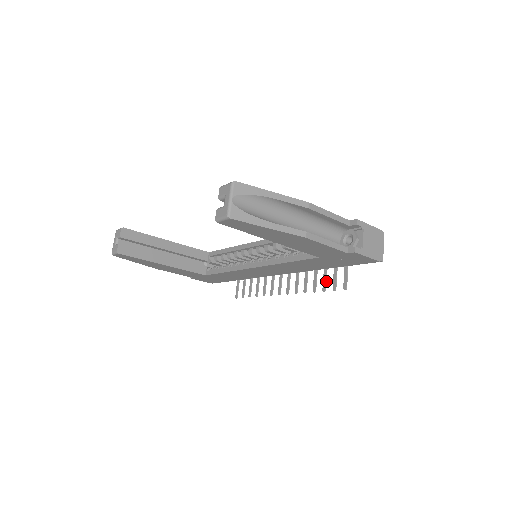
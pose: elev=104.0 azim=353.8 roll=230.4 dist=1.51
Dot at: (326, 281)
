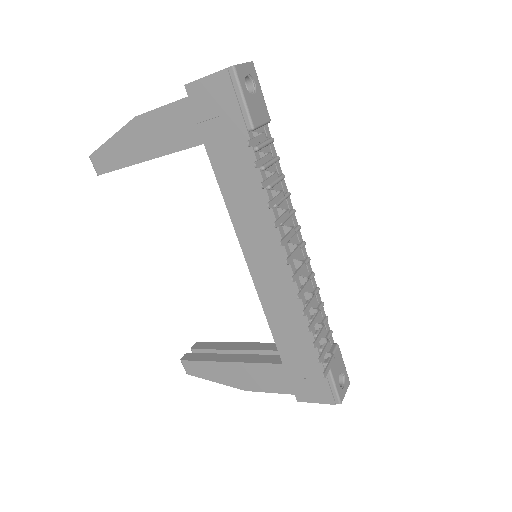
Dot at: (268, 179)
